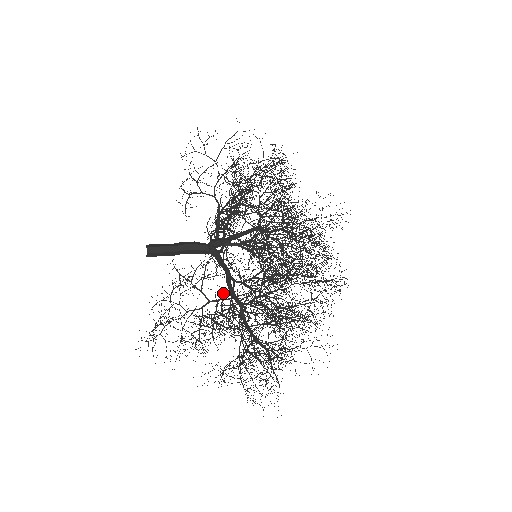
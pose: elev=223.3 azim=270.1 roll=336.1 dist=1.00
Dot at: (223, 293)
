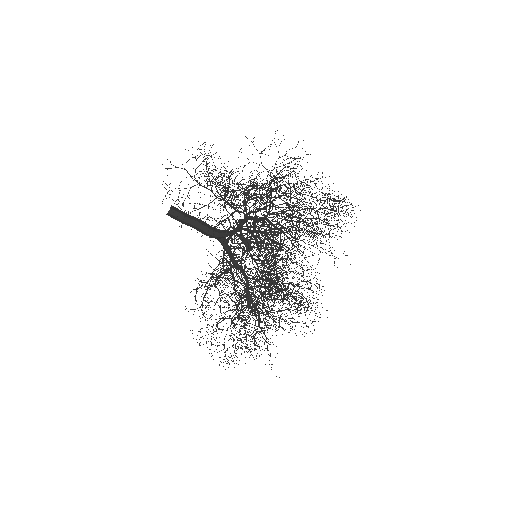
Dot at: occluded
